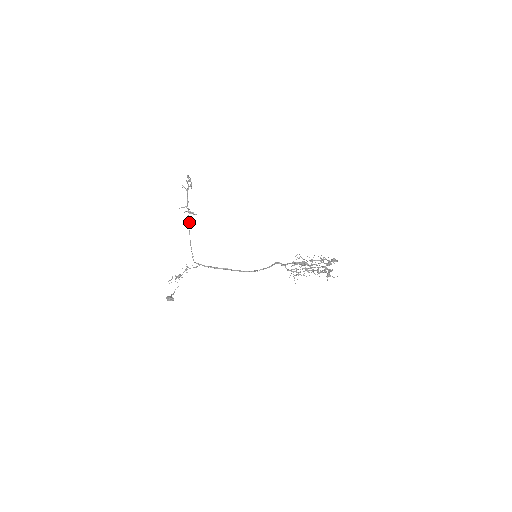
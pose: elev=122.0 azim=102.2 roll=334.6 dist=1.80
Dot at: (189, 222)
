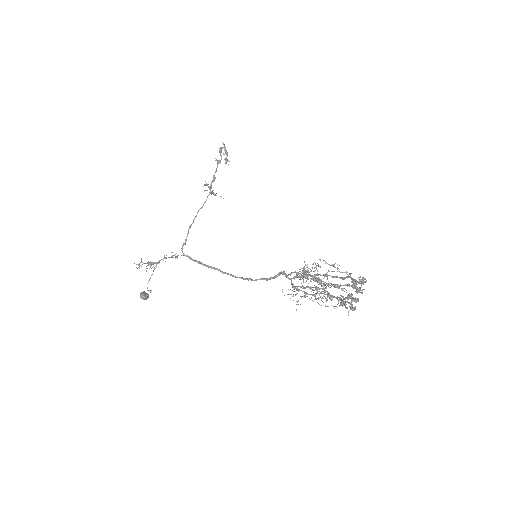
Dot at: (204, 202)
